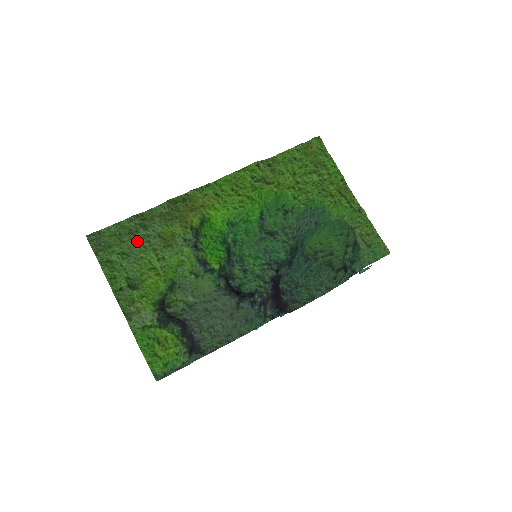
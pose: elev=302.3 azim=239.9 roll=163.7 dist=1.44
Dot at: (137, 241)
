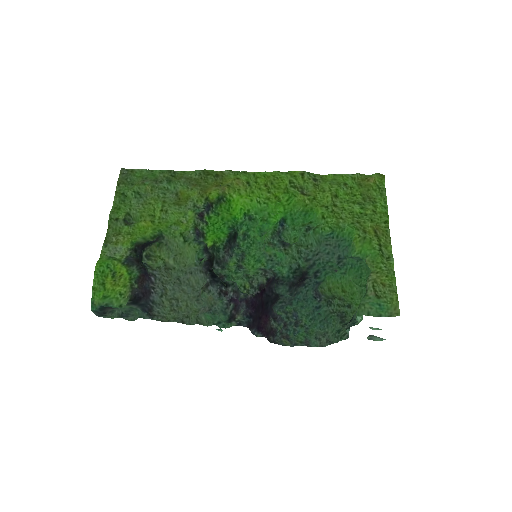
Dot at: (156, 189)
